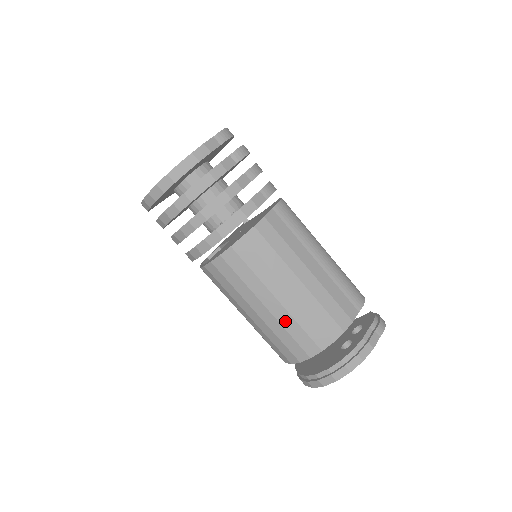
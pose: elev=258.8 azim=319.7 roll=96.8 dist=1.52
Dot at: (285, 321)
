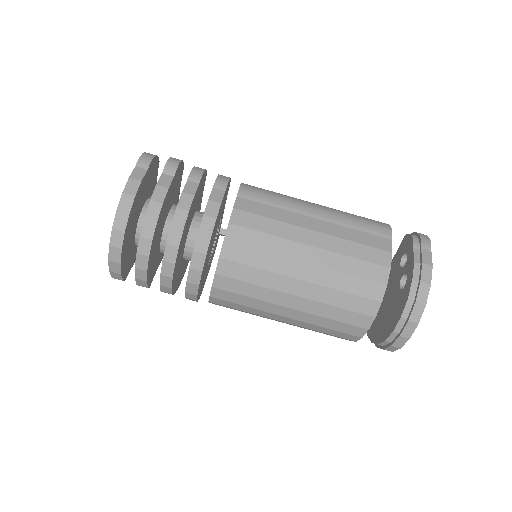
Dot at: (323, 296)
